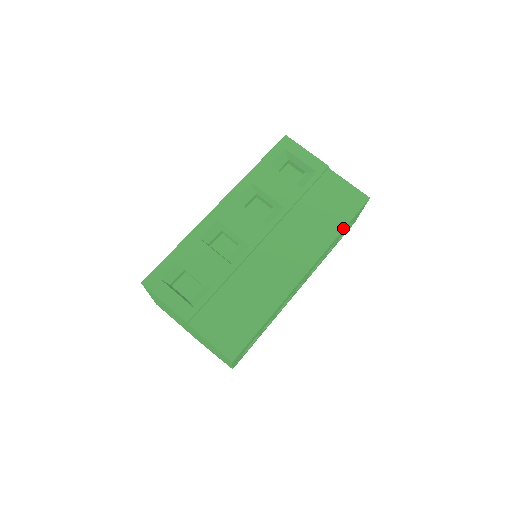
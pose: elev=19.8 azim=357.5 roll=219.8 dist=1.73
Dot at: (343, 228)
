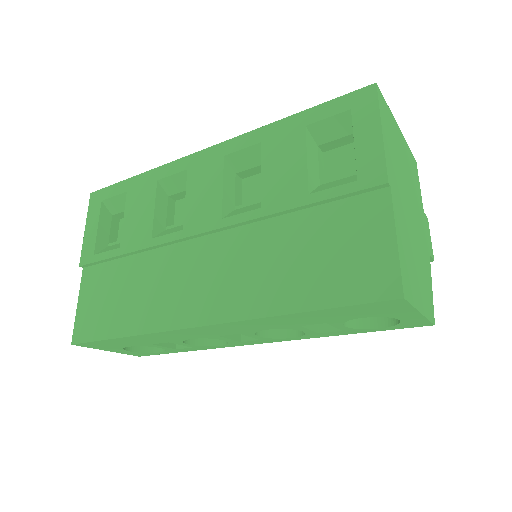
Dot at: (305, 309)
